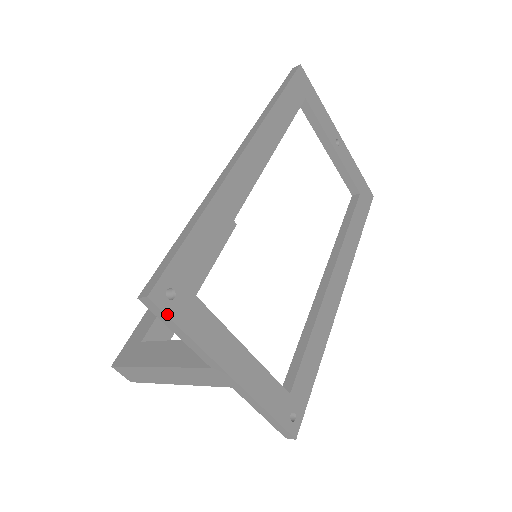
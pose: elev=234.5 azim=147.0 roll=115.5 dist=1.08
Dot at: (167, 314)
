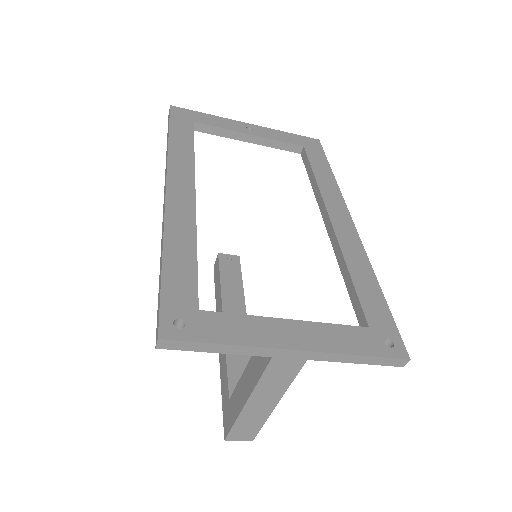
Dot at: (188, 340)
